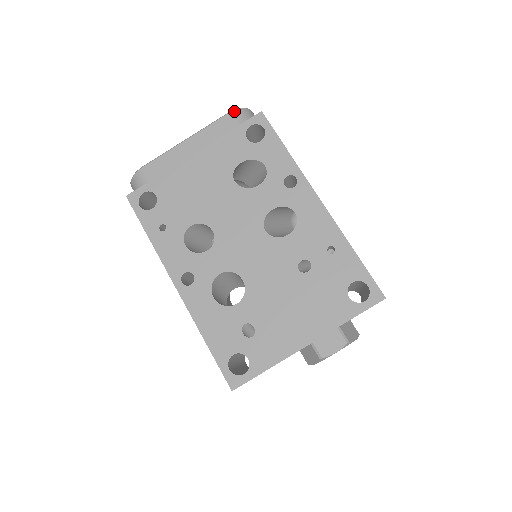
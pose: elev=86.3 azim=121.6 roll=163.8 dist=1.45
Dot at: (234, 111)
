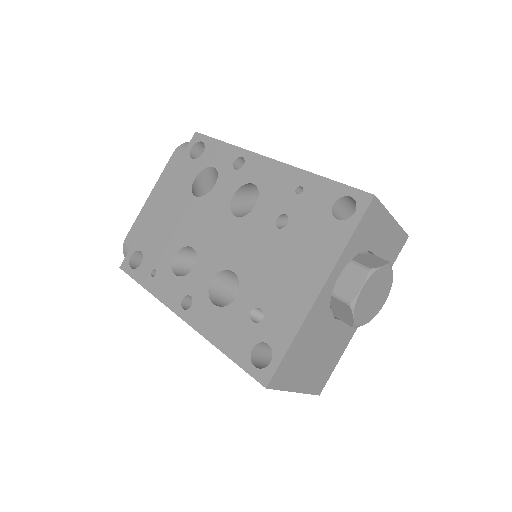
Dot at: (177, 148)
